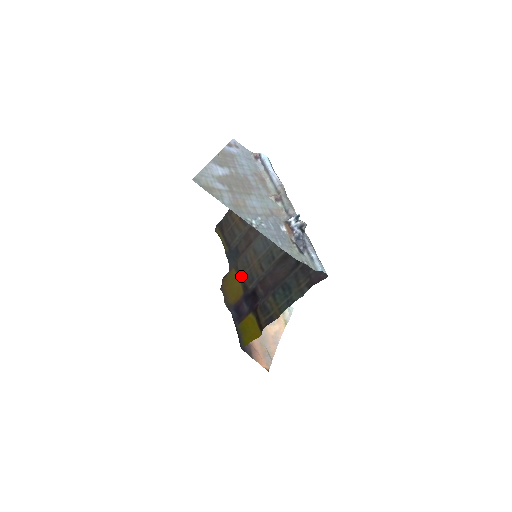
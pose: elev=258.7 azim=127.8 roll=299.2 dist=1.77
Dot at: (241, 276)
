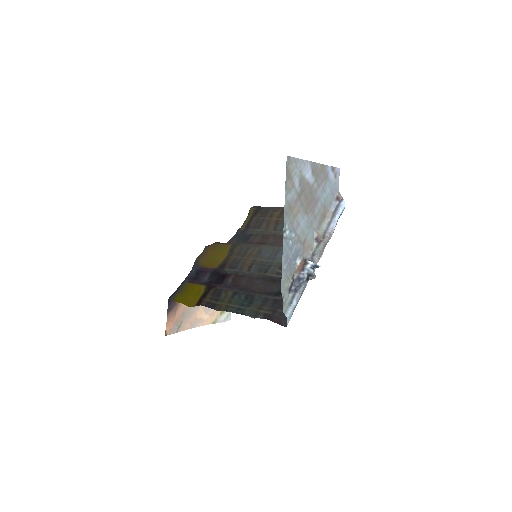
Dot at: (230, 256)
